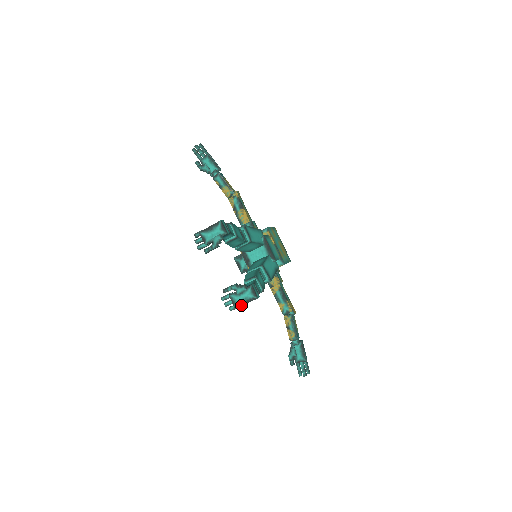
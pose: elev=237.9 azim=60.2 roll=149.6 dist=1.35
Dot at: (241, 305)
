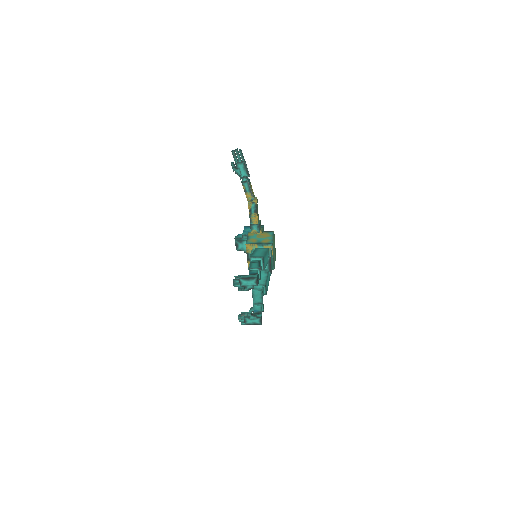
Dot at: occluded
